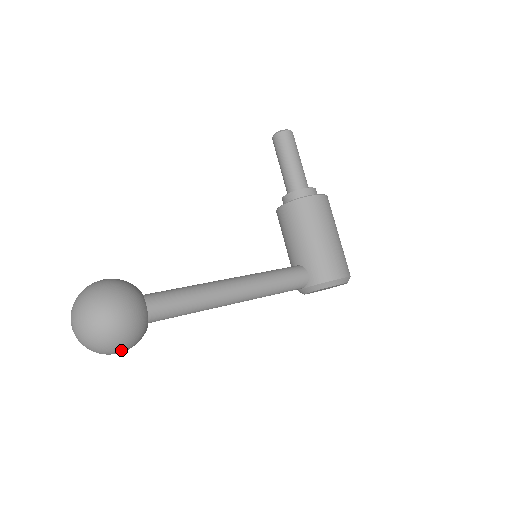
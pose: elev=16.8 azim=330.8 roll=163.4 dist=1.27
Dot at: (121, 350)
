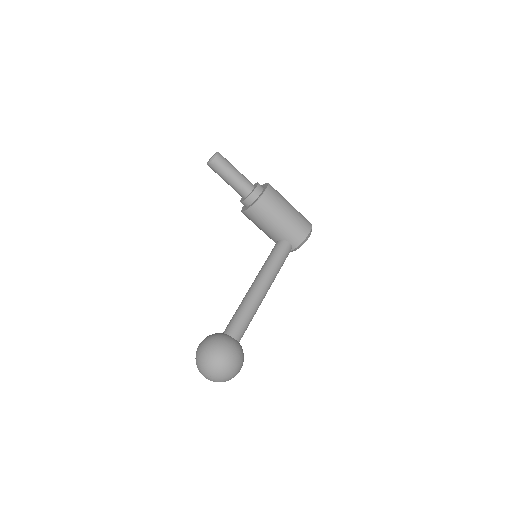
Dot at: occluded
